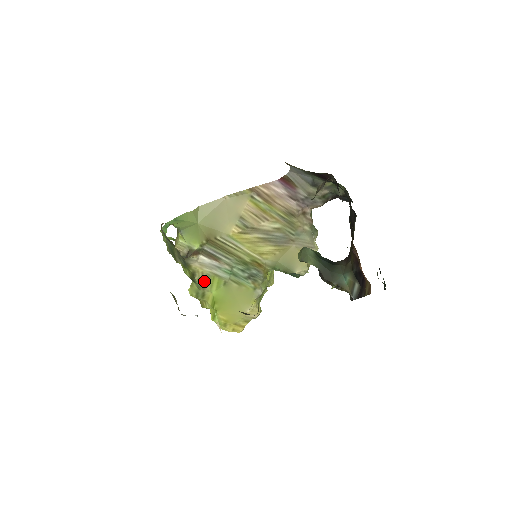
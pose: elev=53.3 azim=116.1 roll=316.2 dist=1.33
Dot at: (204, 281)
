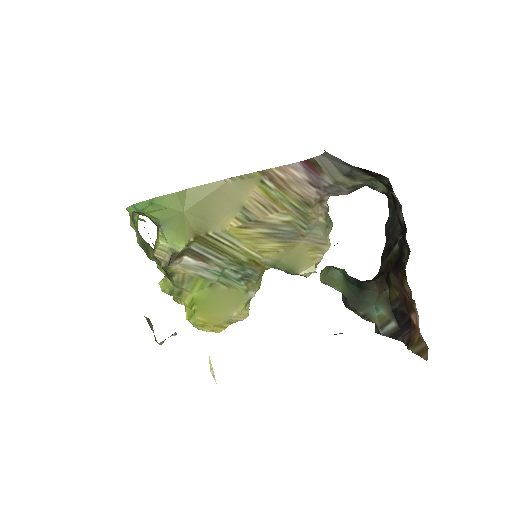
Dot at: (184, 282)
